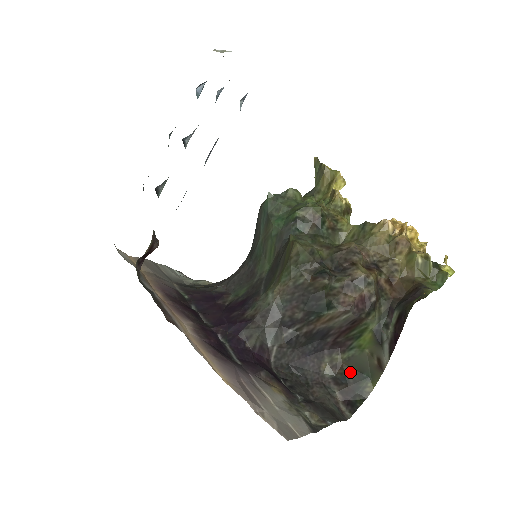
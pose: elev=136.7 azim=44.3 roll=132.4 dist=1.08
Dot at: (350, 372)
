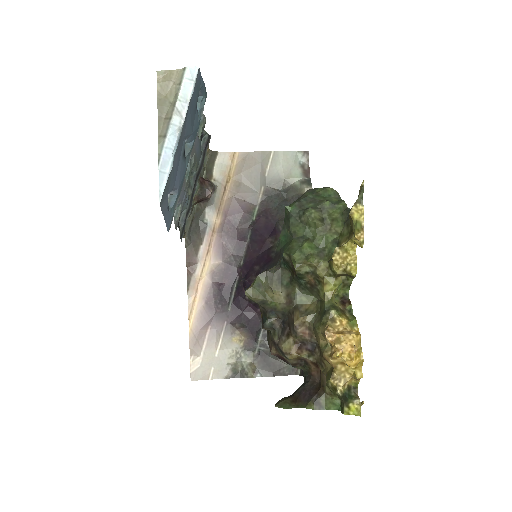
Dot at: occluded
